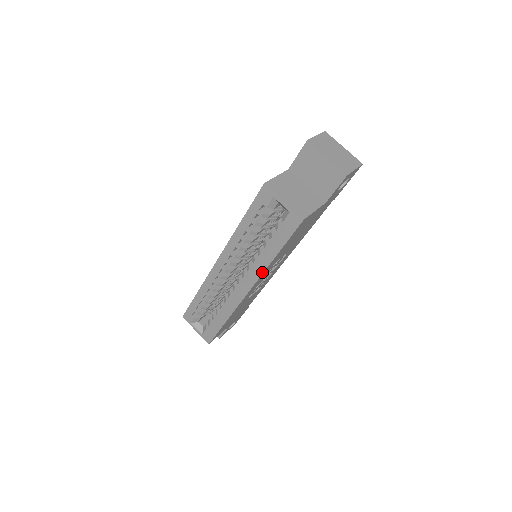
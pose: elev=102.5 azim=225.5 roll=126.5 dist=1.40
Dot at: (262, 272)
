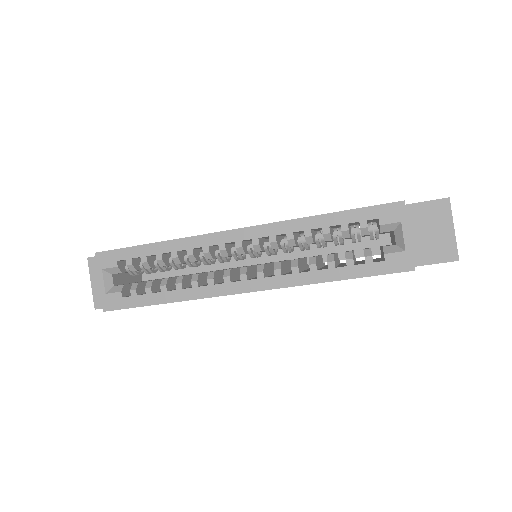
Dot at: (295, 284)
